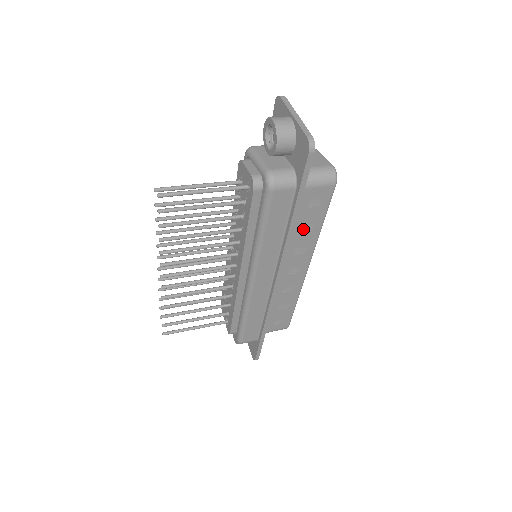
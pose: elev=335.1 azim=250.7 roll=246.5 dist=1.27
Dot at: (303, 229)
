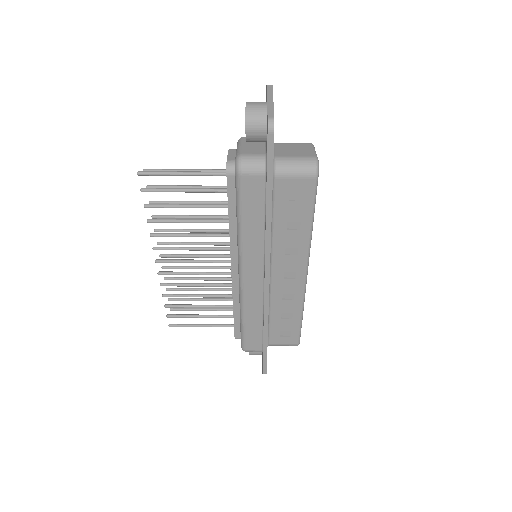
Dot at: (290, 226)
